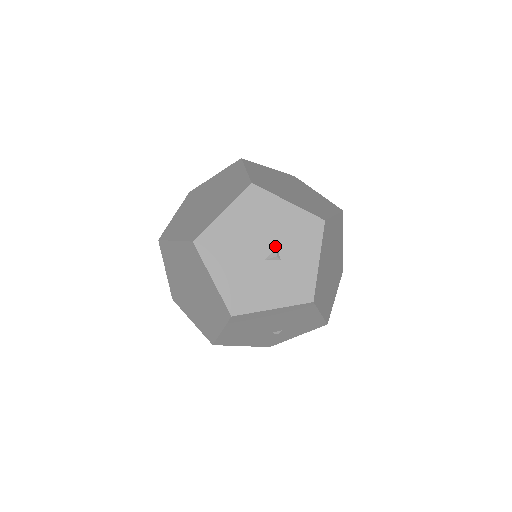
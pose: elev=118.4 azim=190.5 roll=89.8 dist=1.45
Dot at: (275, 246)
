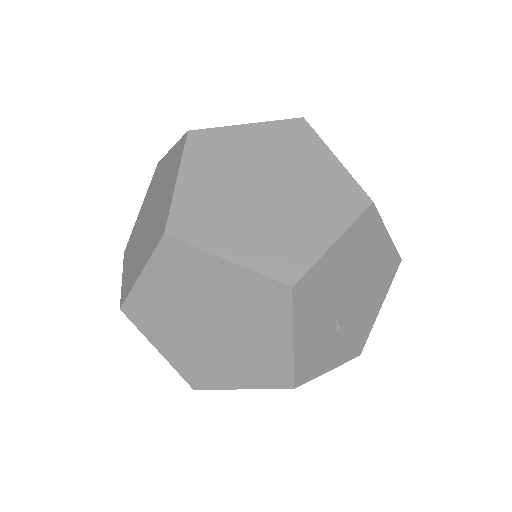
Dot at: occluded
